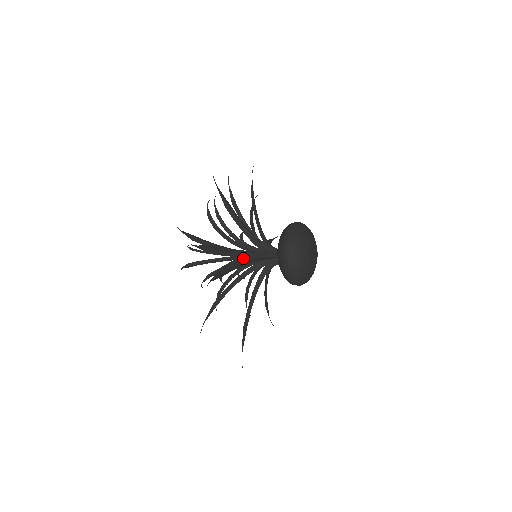
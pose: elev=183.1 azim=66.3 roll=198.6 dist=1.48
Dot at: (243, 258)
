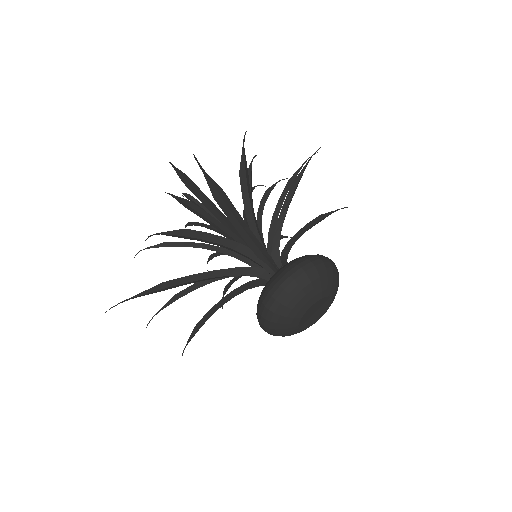
Dot at: (223, 300)
